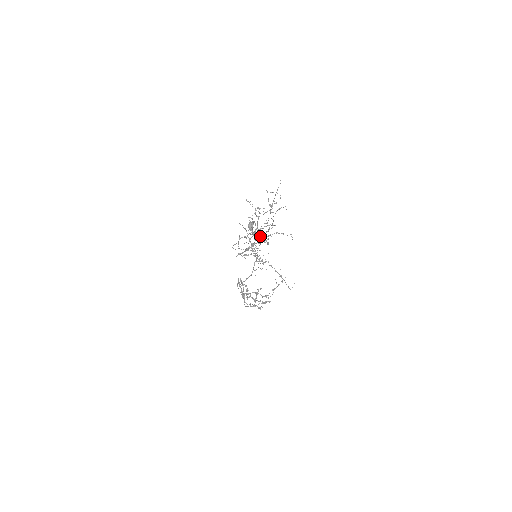
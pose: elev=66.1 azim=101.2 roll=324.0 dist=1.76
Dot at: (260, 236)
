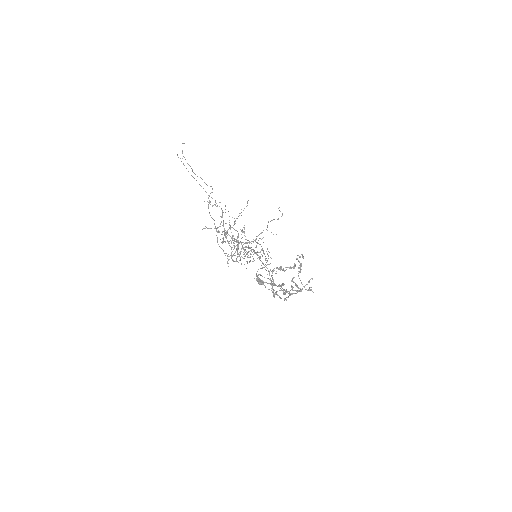
Dot at: occluded
